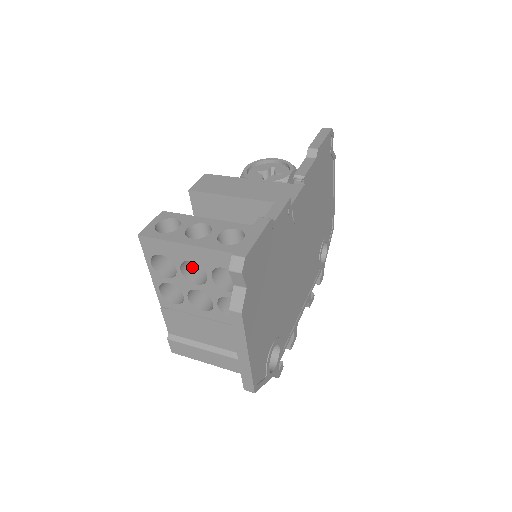
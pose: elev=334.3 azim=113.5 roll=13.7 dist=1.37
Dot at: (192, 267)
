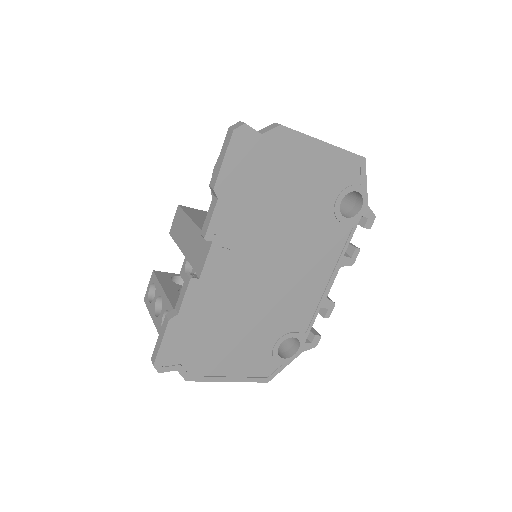
Dot at: occluded
